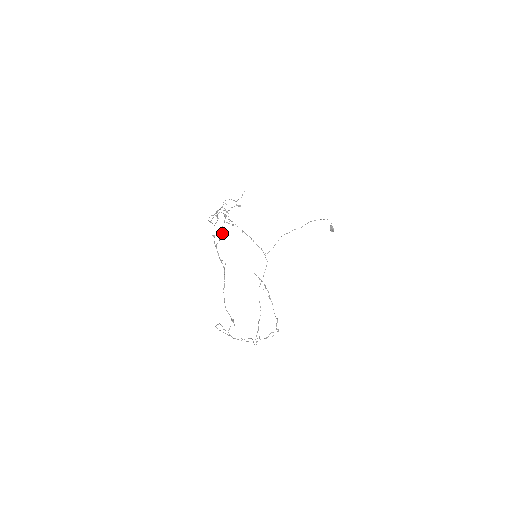
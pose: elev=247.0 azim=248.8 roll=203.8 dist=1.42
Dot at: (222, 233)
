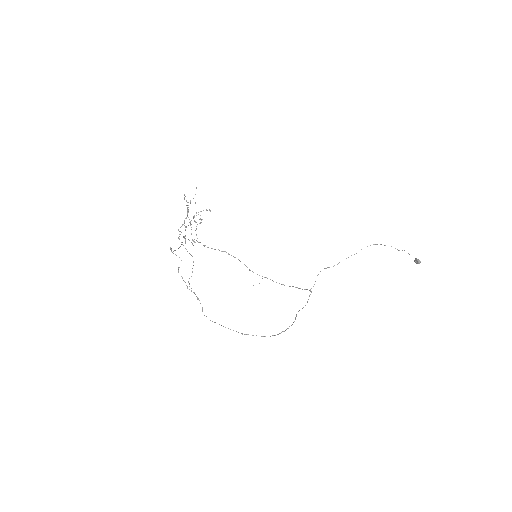
Dot at: occluded
